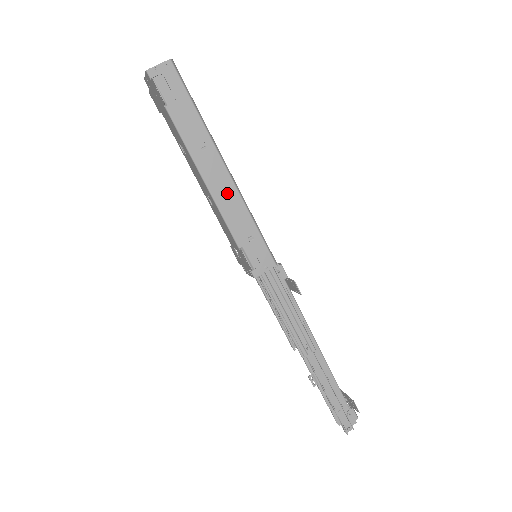
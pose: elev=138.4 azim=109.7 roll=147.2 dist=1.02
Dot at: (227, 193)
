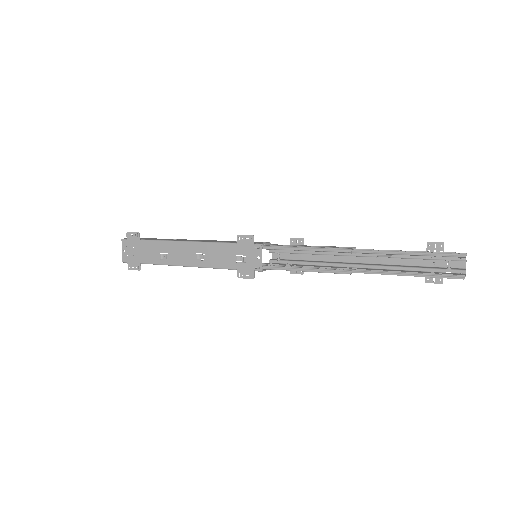
Dot at: occluded
